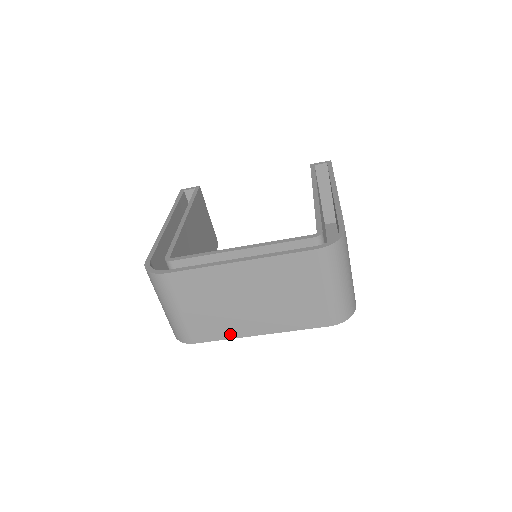
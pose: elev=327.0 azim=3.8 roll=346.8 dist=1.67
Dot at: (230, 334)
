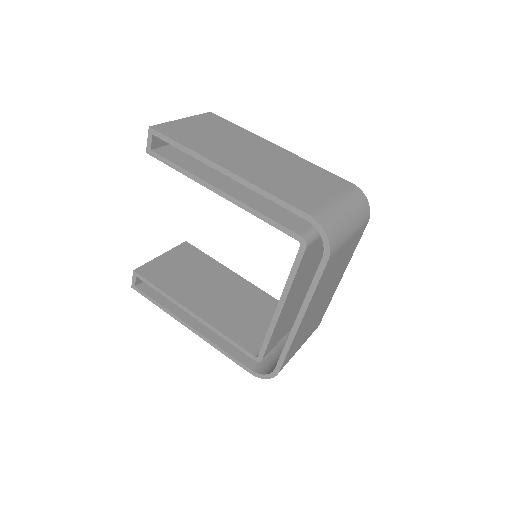
Dot at: (329, 302)
